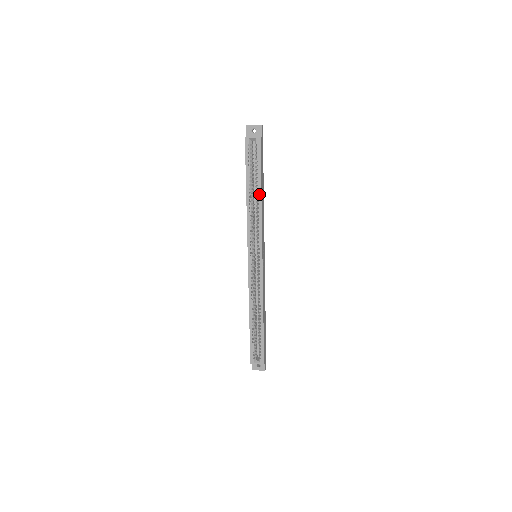
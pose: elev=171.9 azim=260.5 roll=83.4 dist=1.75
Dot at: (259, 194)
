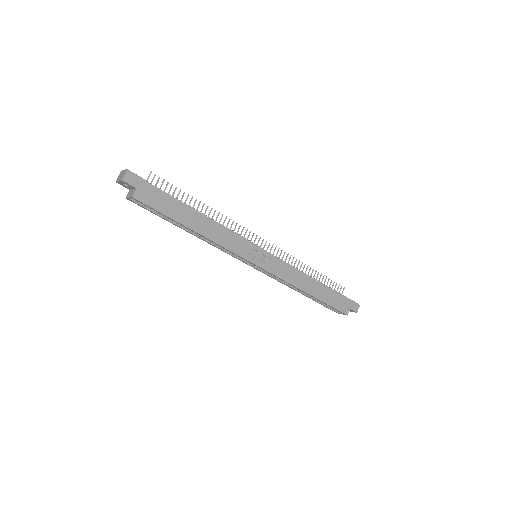
Dot at: (193, 231)
